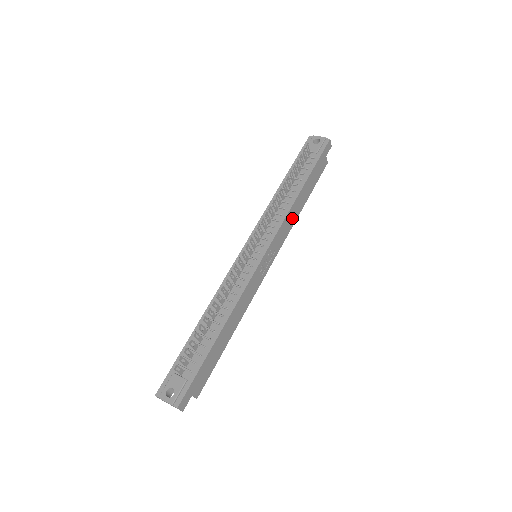
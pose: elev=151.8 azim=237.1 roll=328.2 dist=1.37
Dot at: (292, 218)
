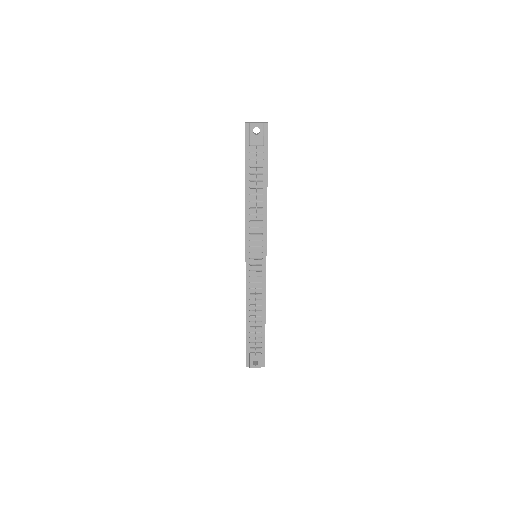
Dot at: occluded
